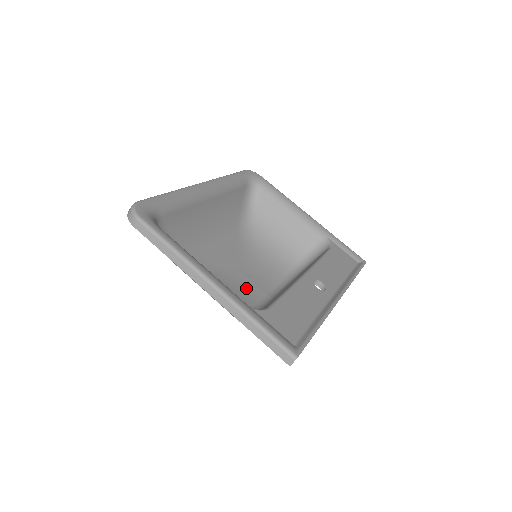
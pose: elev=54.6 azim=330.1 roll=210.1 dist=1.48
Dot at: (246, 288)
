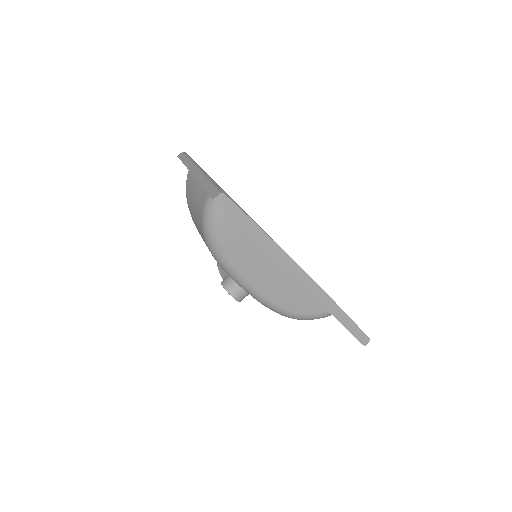
Dot at: occluded
